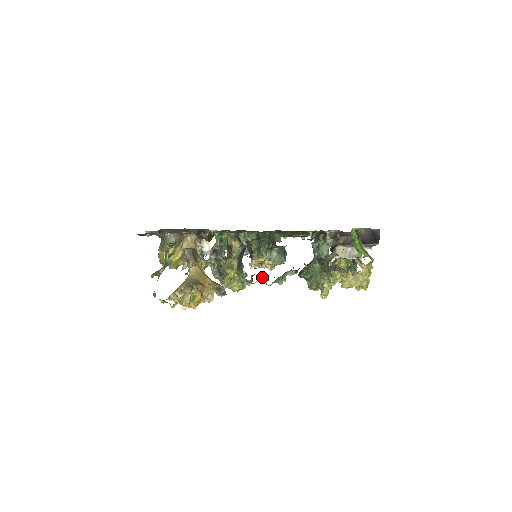
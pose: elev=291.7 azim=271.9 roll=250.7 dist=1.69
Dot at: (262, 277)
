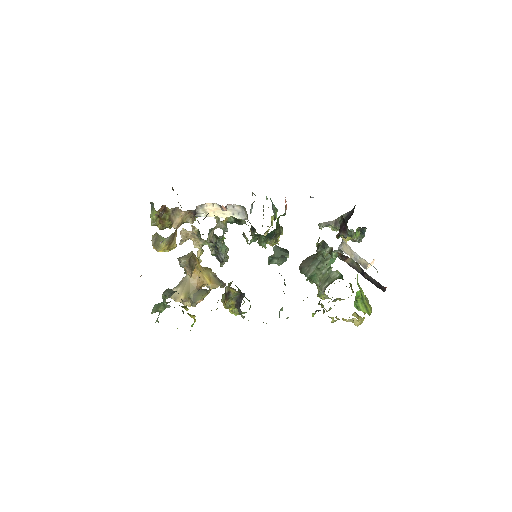
Dot at: occluded
